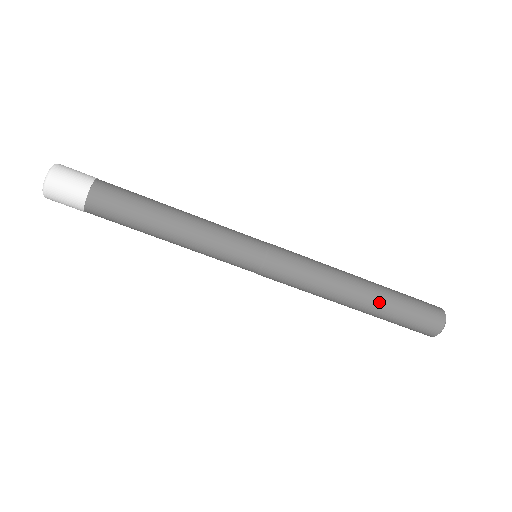
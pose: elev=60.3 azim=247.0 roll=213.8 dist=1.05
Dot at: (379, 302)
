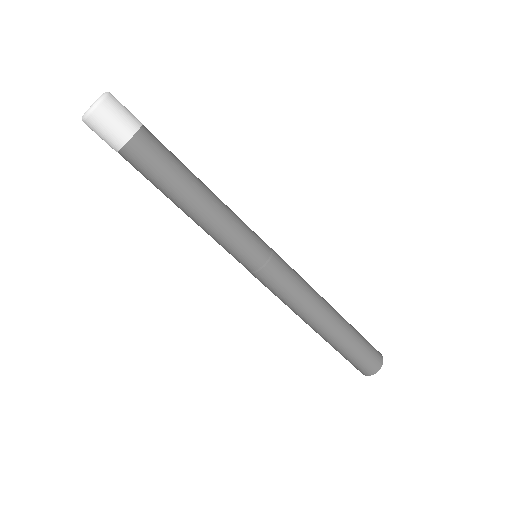
Dot at: (344, 329)
